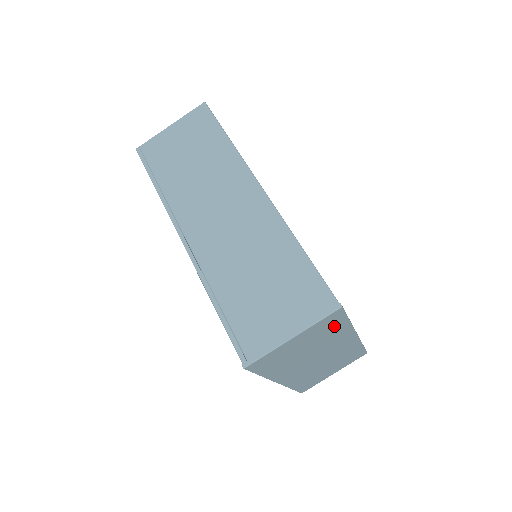
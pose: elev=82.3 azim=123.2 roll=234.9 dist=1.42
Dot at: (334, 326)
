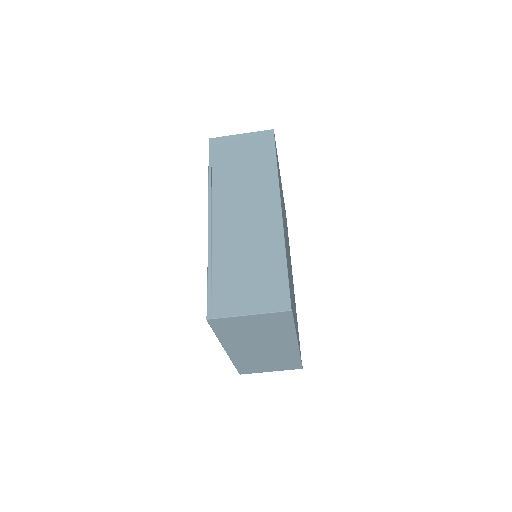
Dot at: (282, 324)
